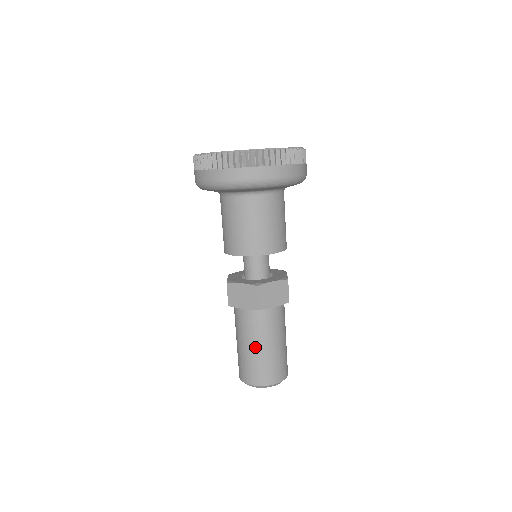
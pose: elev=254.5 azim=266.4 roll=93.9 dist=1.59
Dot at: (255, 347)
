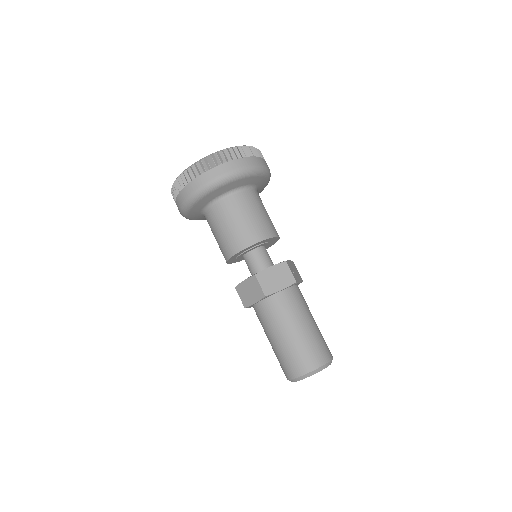
Dot at: (281, 337)
